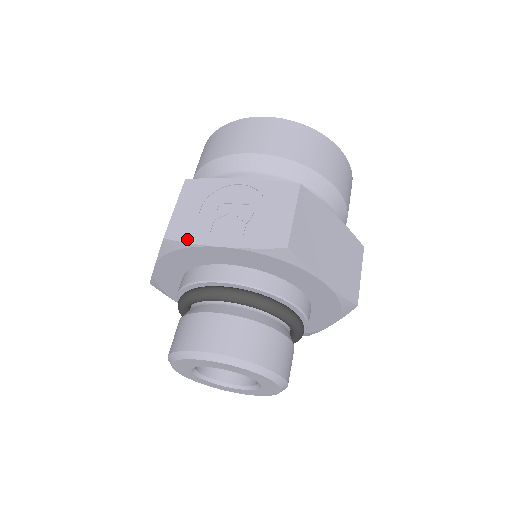
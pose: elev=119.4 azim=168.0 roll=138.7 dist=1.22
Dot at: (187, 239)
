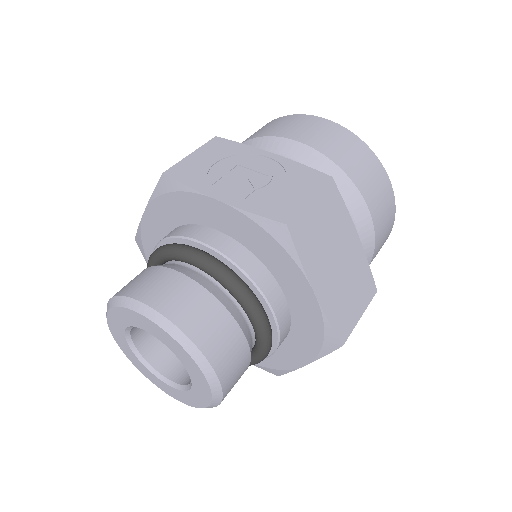
Dot at: (186, 181)
